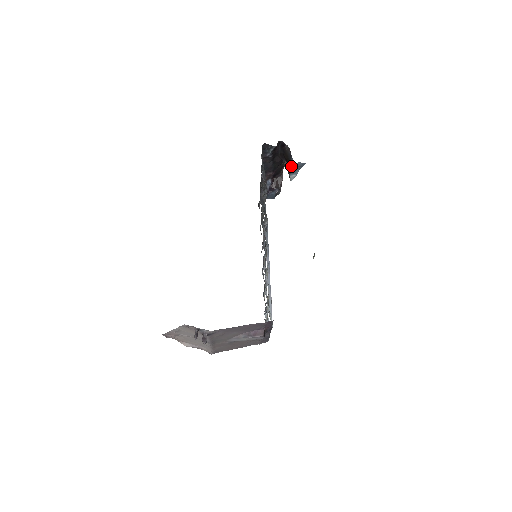
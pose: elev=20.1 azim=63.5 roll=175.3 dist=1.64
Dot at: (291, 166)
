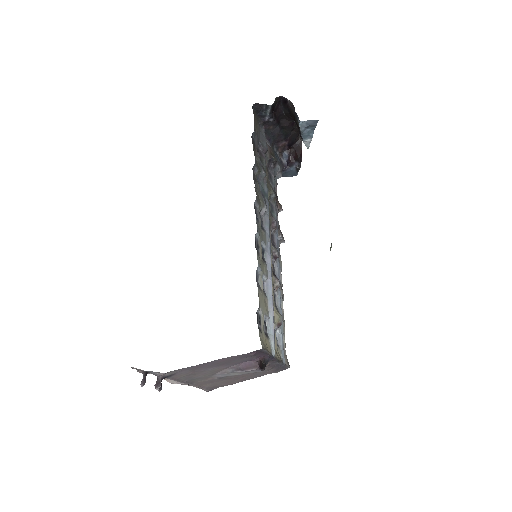
Dot at: (299, 128)
